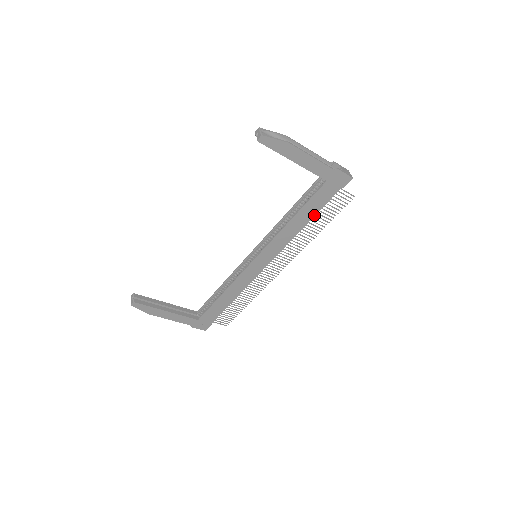
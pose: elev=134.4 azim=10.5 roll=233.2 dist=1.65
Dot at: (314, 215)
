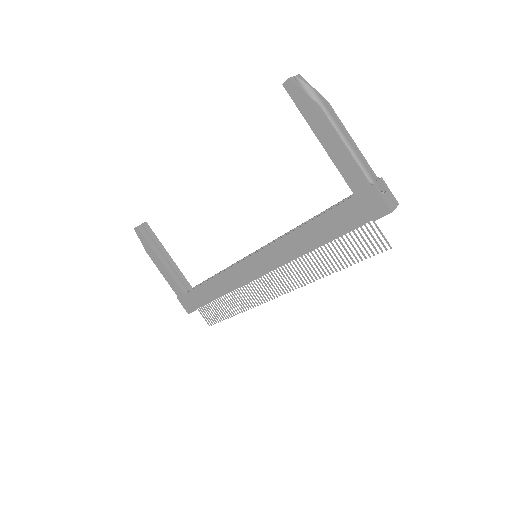
Dot at: (328, 239)
